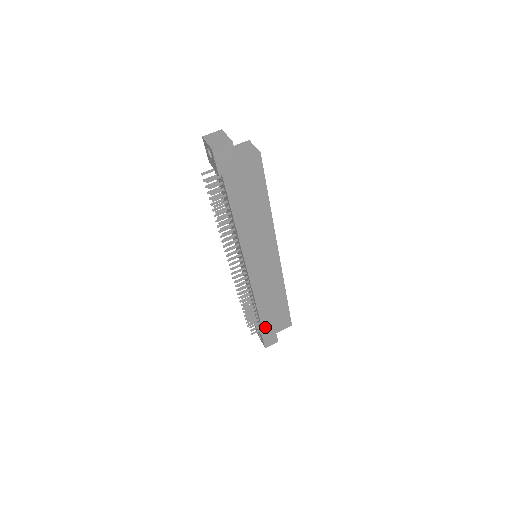
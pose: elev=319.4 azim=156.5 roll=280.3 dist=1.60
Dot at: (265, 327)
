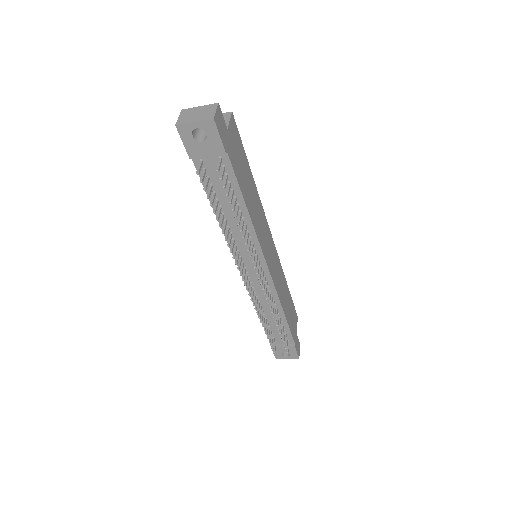
Dot at: (292, 333)
